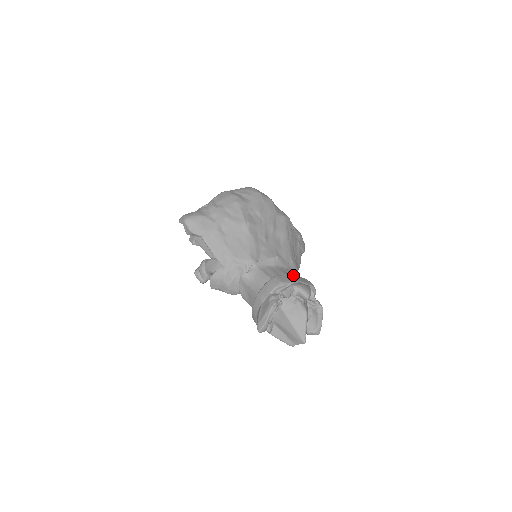
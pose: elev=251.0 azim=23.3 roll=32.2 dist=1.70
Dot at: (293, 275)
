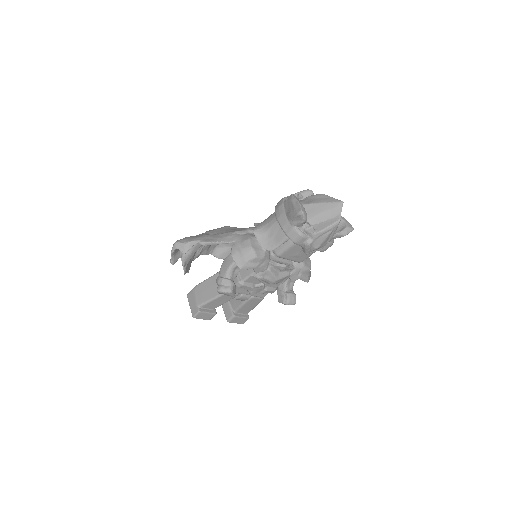
Dot at: occluded
